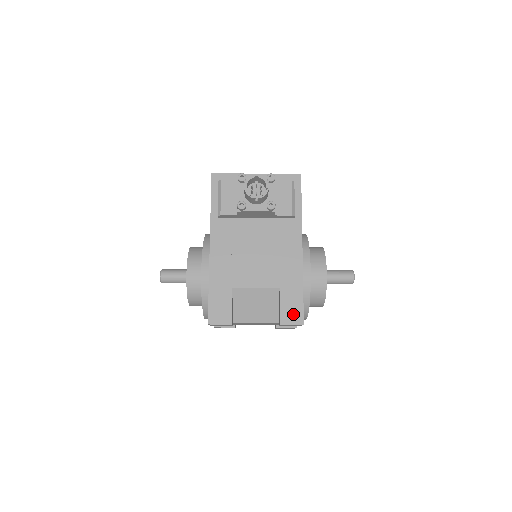
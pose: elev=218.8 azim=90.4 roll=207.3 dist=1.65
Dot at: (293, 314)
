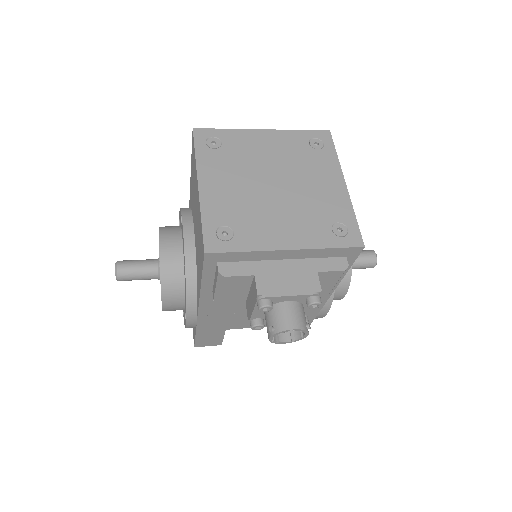
Dot at: occluded
